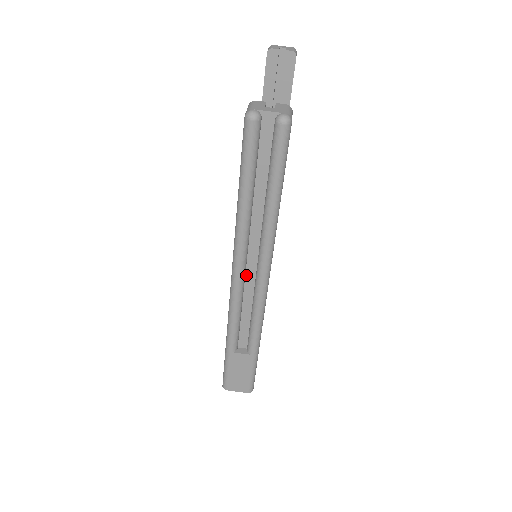
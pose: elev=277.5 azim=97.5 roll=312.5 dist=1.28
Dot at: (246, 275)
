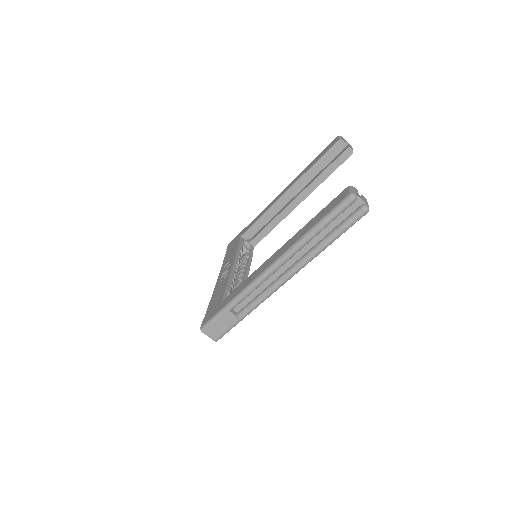
Dot at: (276, 271)
